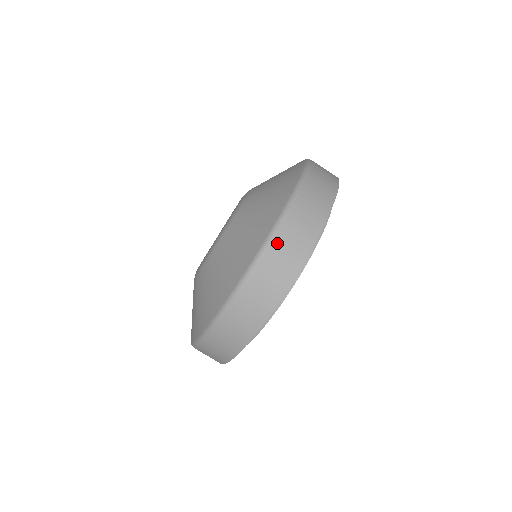
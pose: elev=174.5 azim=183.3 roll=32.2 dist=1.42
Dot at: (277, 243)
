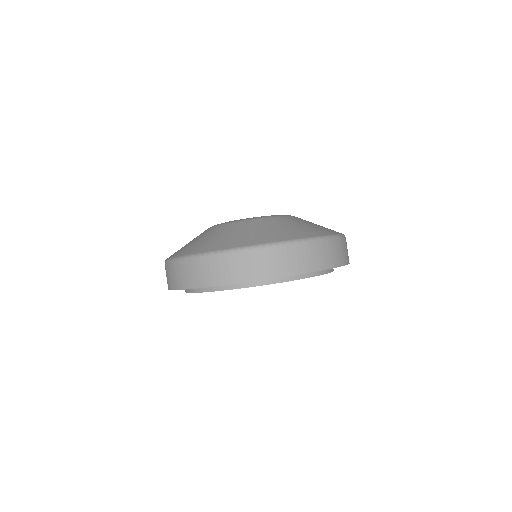
Dot at: (288, 249)
